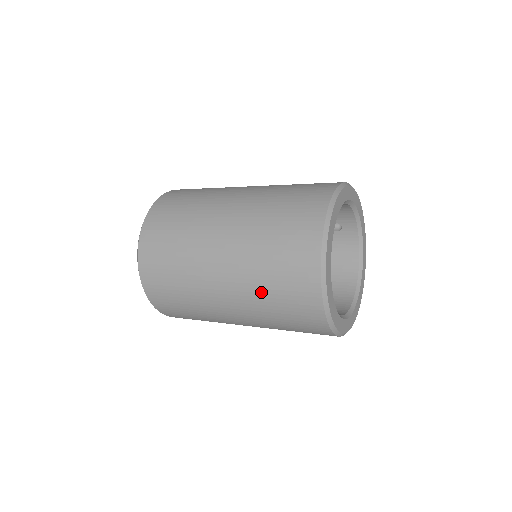
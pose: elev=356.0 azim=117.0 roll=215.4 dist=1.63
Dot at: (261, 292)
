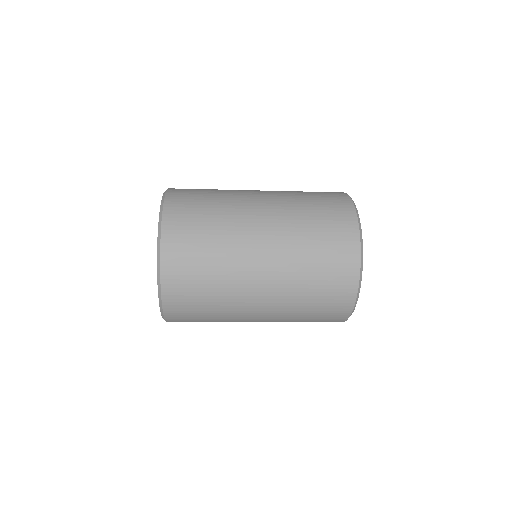
Dot at: (300, 305)
